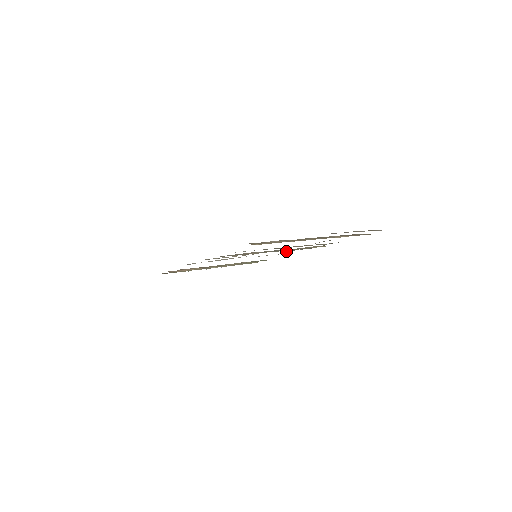
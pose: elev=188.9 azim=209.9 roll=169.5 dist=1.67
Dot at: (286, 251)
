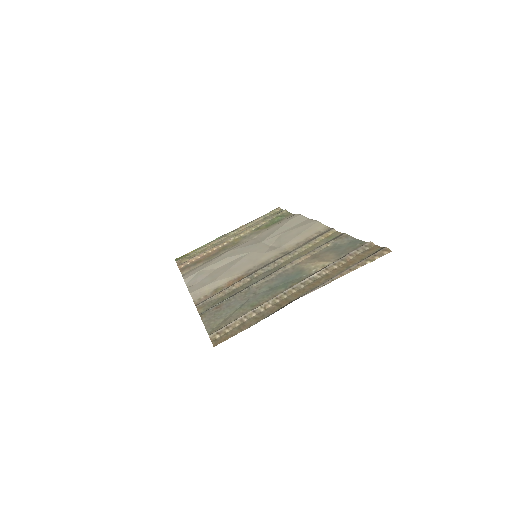
Dot at: (289, 243)
